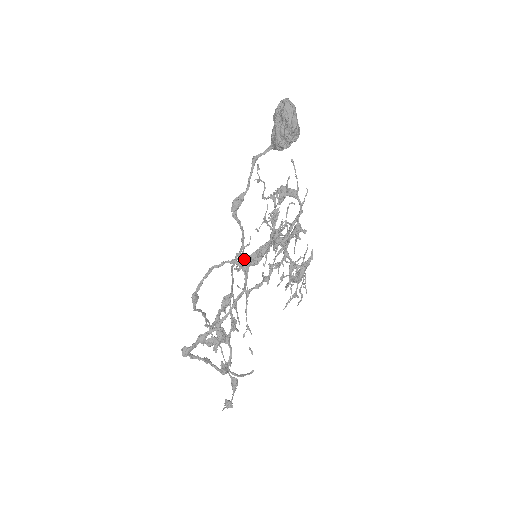
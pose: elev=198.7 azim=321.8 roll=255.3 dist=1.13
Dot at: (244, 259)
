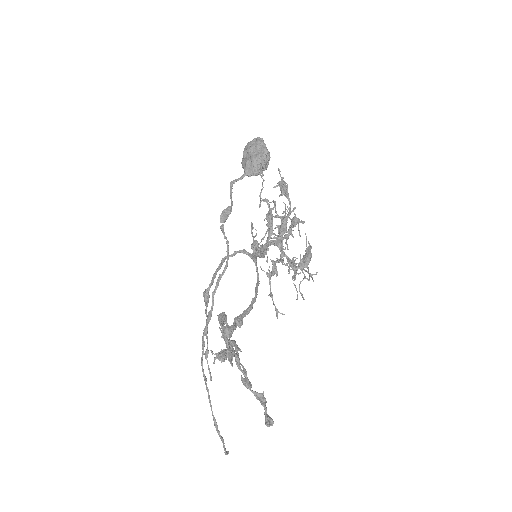
Dot at: occluded
